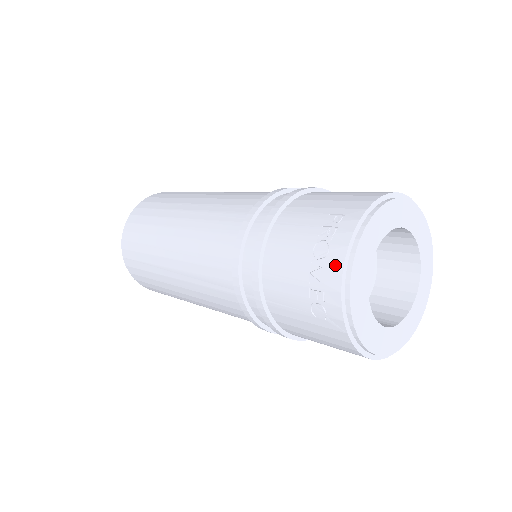
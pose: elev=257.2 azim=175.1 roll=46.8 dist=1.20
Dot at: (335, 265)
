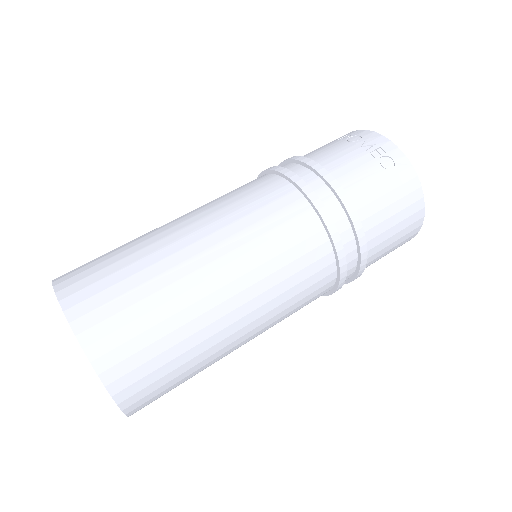
Dot at: (372, 135)
